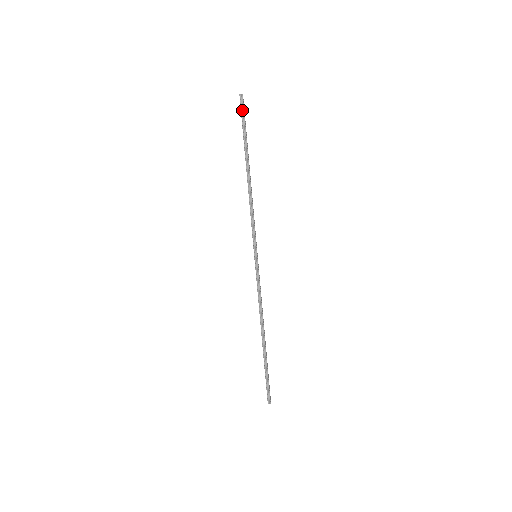
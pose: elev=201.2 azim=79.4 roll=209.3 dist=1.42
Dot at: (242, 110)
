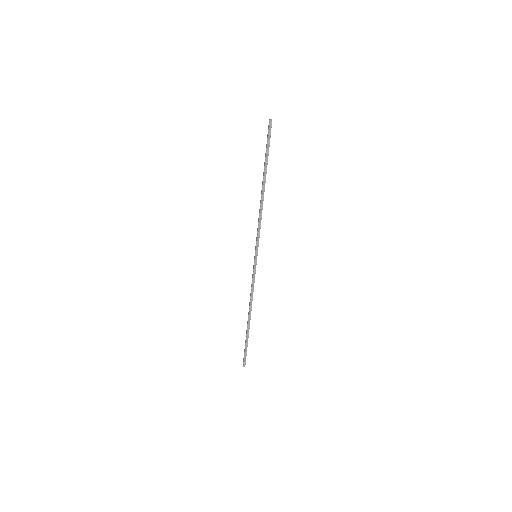
Dot at: (269, 133)
